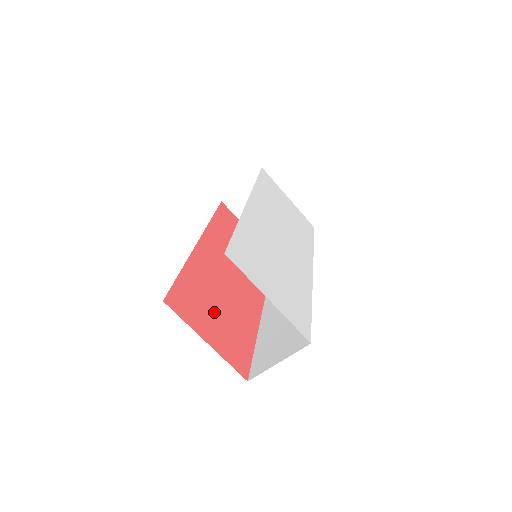
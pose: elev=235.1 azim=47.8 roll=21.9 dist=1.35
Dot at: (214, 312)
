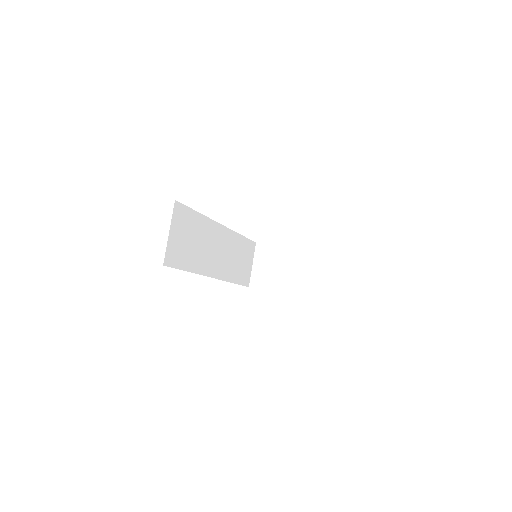
Dot at: occluded
